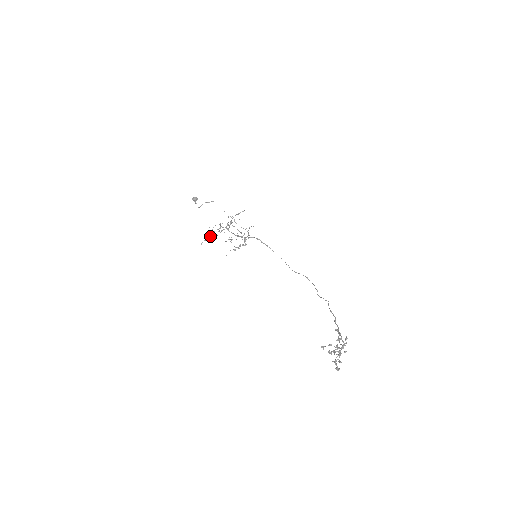
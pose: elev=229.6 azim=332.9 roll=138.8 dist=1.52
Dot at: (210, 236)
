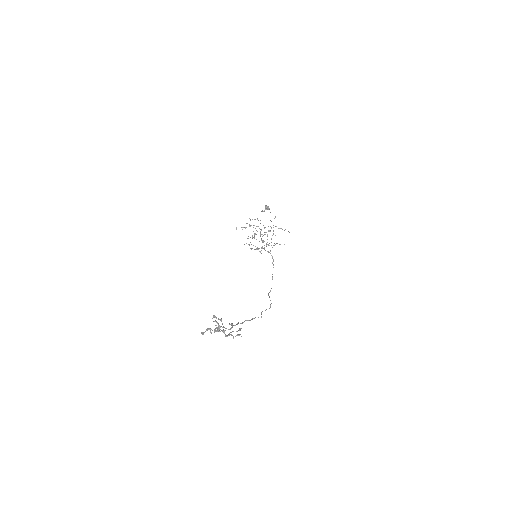
Dot at: (246, 227)
